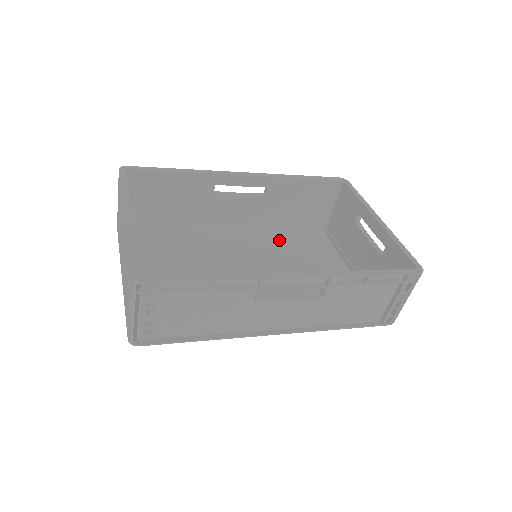
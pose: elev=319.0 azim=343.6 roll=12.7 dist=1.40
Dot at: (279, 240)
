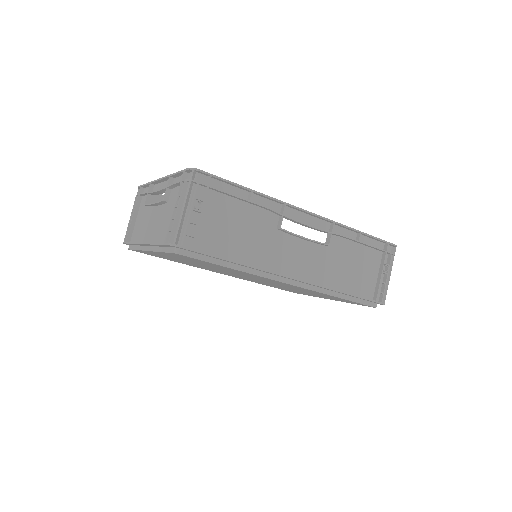
Dot at: occluded
